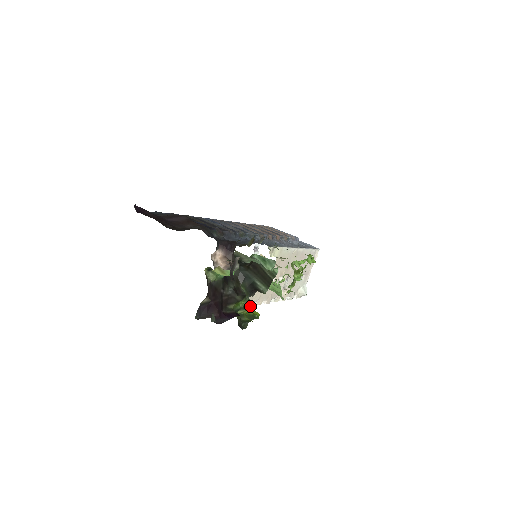
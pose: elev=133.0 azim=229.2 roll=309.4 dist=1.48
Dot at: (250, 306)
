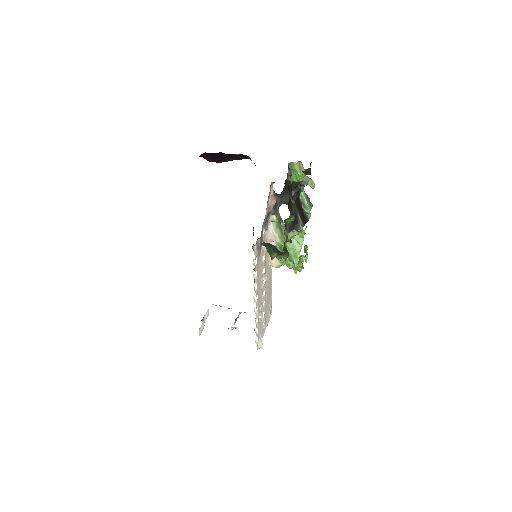
Dot at: occluded
